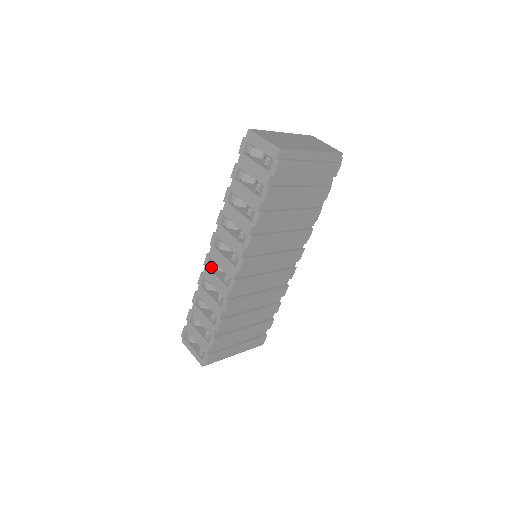
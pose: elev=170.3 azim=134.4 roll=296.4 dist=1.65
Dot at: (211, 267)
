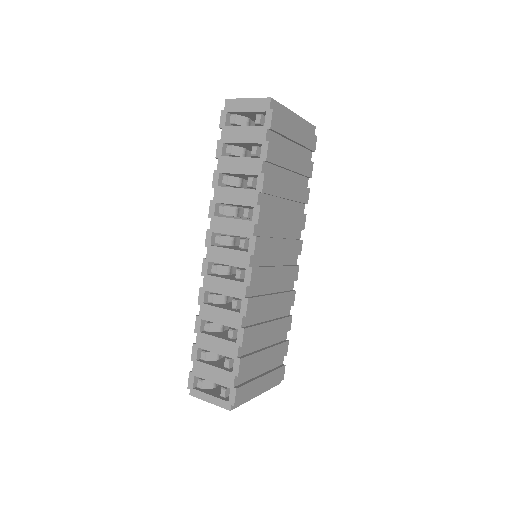
Dot at: (213, 272)
